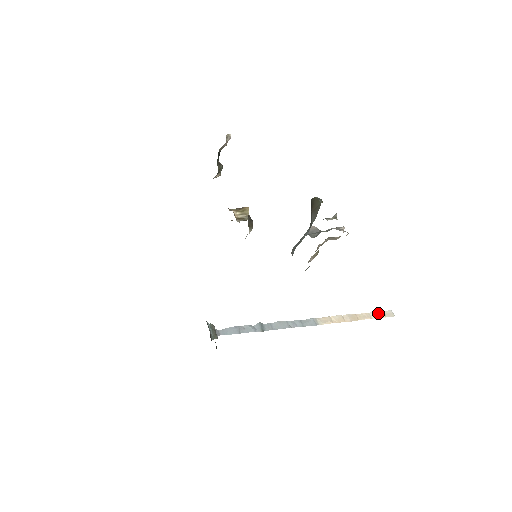
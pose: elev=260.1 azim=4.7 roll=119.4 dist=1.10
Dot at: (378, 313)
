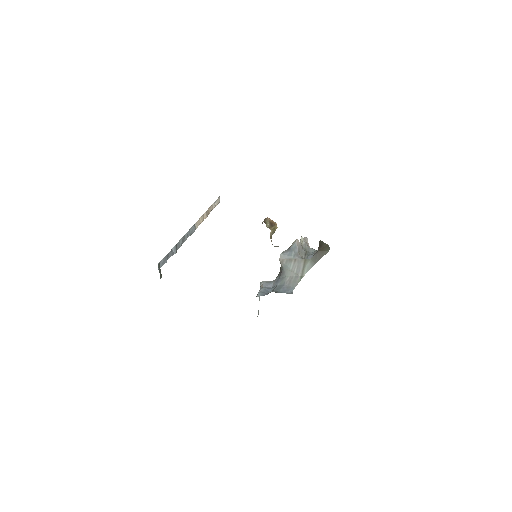
Dot at: (215, 202)
